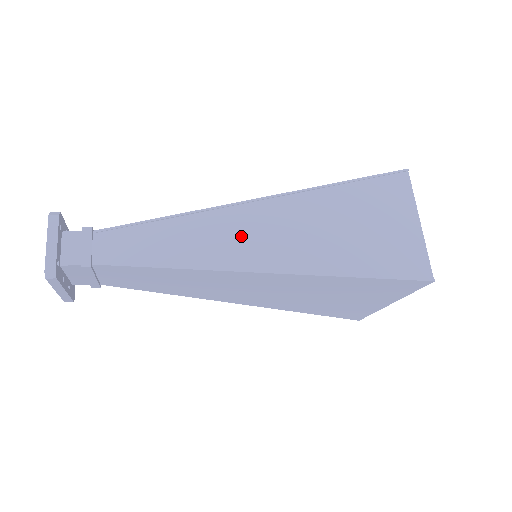
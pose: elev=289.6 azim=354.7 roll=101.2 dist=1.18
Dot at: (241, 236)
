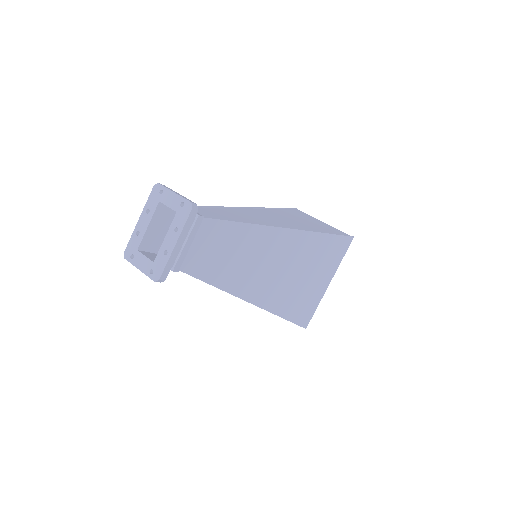
Dot at: (264, 218)
